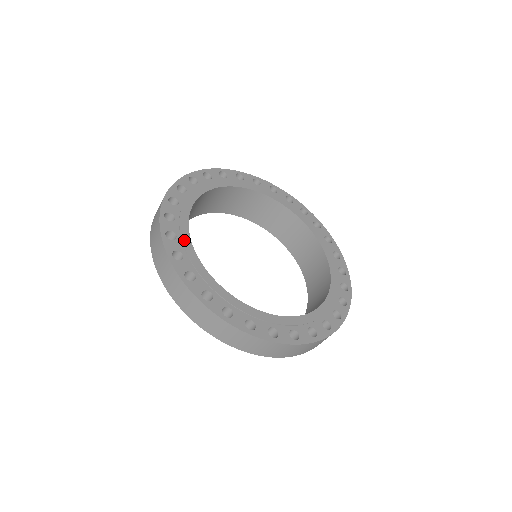
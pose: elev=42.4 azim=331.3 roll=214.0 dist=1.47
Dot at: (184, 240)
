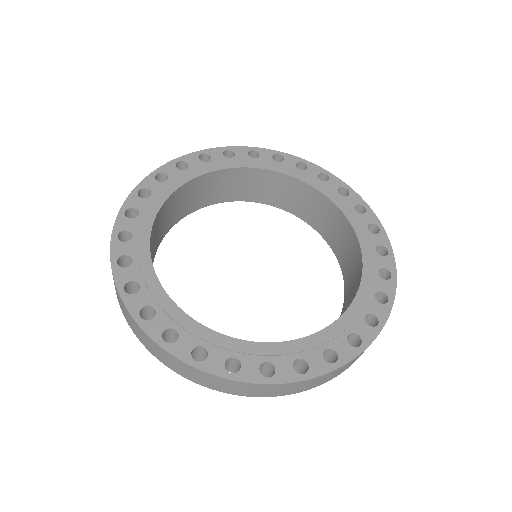
Dot at: (166, 308)
